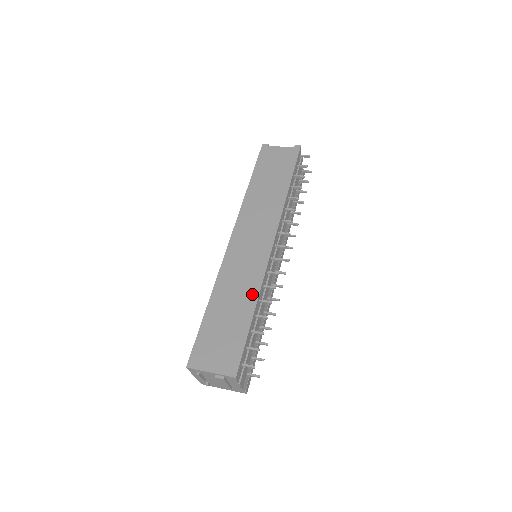
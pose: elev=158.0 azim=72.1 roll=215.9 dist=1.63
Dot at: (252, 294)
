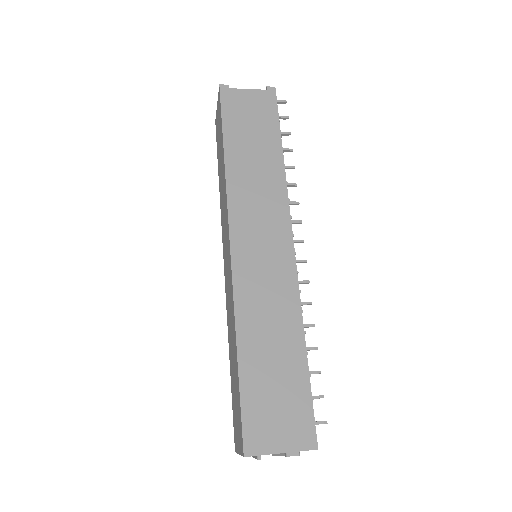
Dot at: (294, 322)
